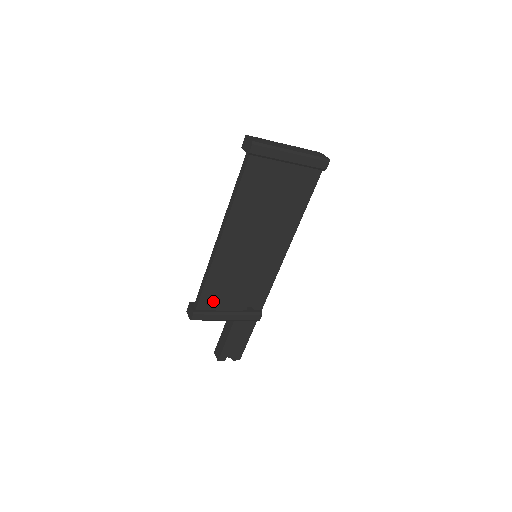
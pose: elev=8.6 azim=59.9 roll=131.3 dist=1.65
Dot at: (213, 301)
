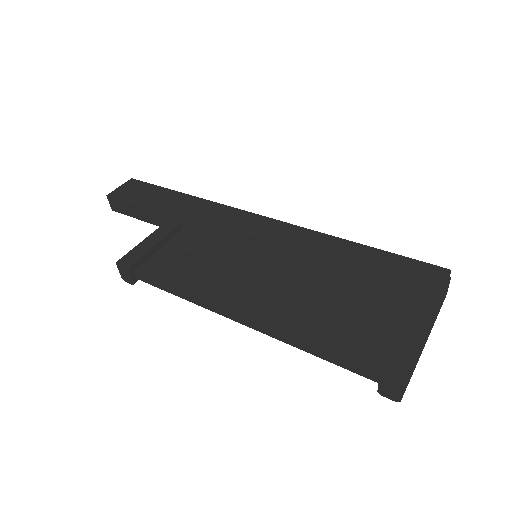
Dot at: occluded
